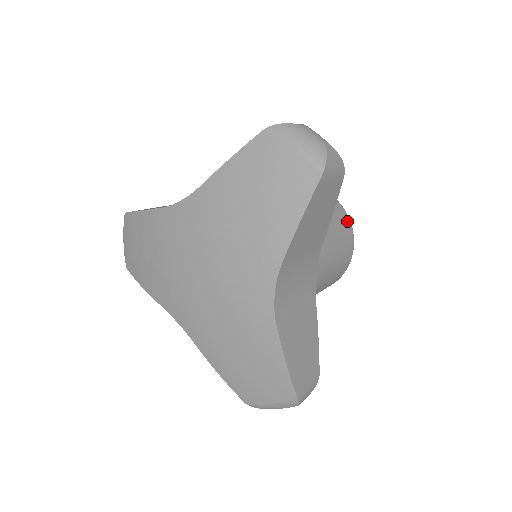
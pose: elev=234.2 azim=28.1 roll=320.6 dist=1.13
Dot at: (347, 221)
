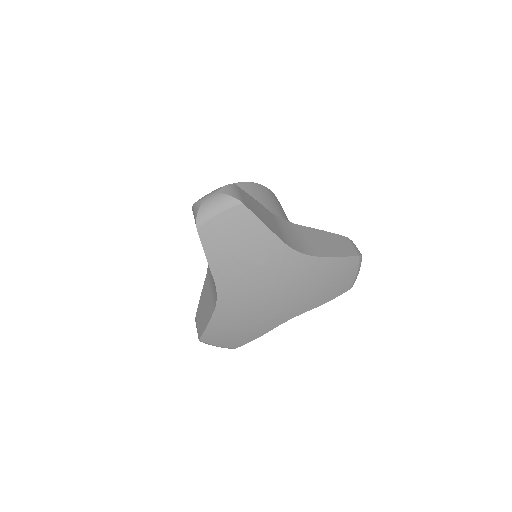
Dot at: (244, 185)
